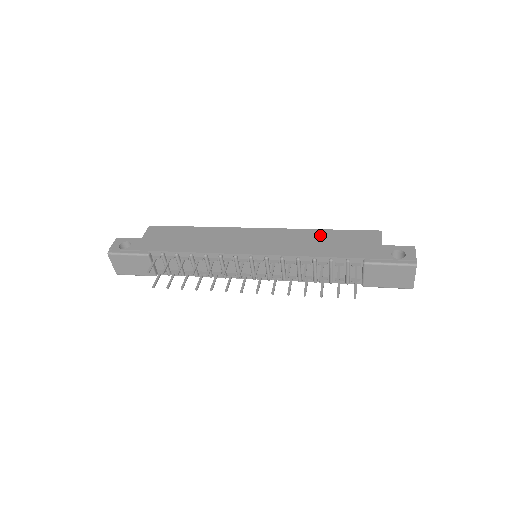
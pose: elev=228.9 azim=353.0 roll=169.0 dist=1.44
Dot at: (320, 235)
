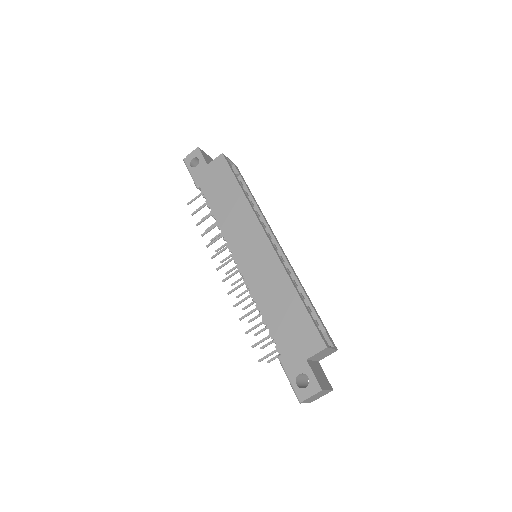
Dot at: (288, 297)
